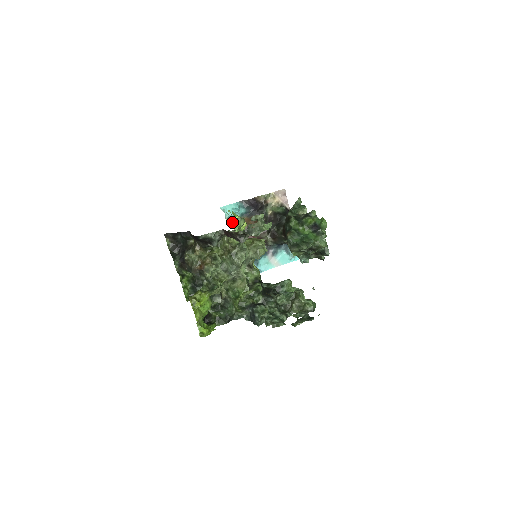
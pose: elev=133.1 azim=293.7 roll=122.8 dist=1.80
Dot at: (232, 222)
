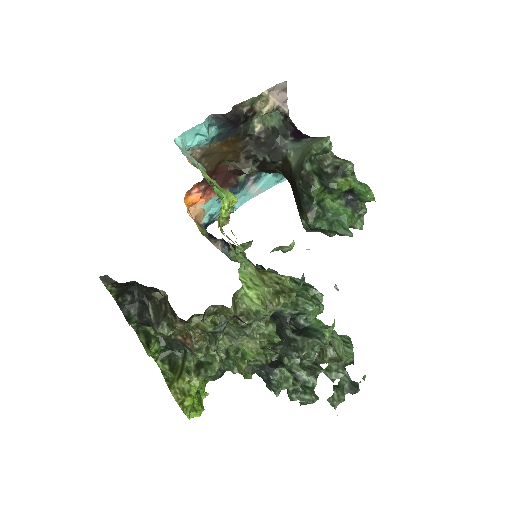
Dot at: (195, 154)
